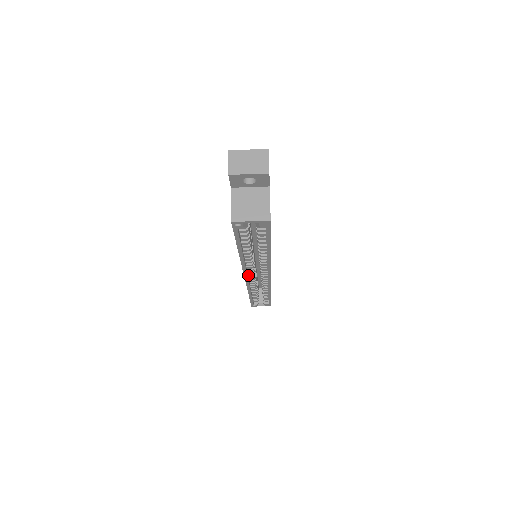
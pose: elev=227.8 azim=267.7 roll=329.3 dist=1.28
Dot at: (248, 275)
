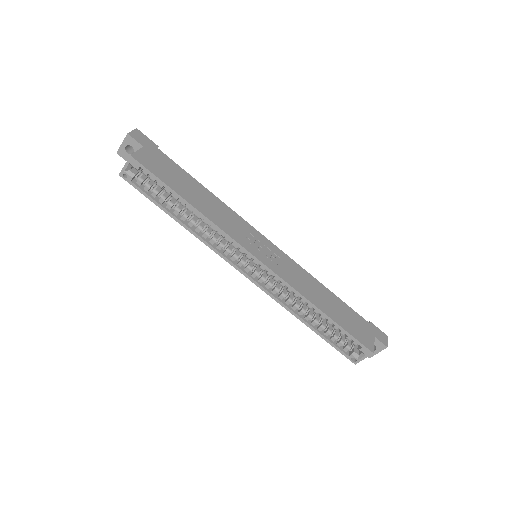
Dot at: (246, 271)
